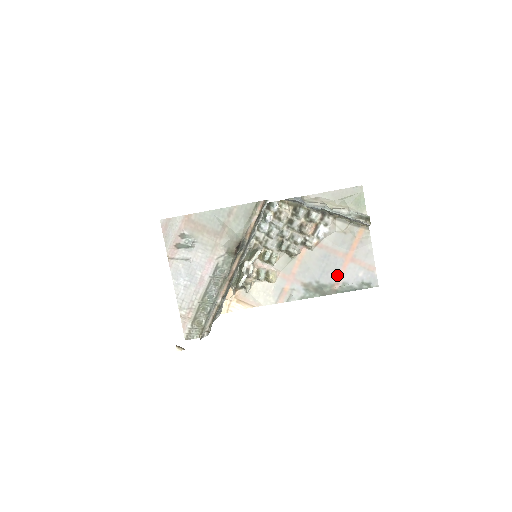
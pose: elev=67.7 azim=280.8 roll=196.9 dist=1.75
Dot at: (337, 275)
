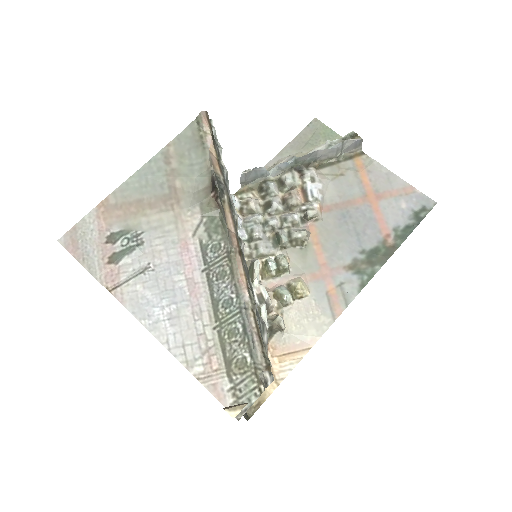
Dot at: (378, 226)
